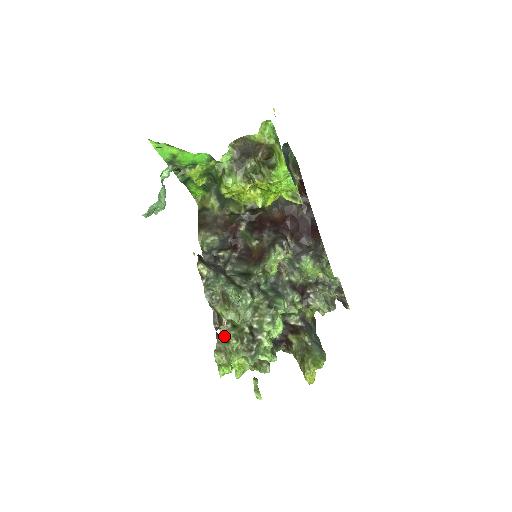
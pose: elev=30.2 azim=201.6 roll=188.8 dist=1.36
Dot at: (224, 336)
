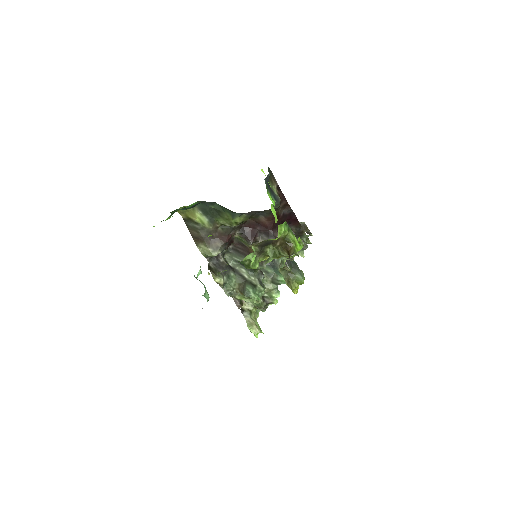
Dot at: (246, 309)
